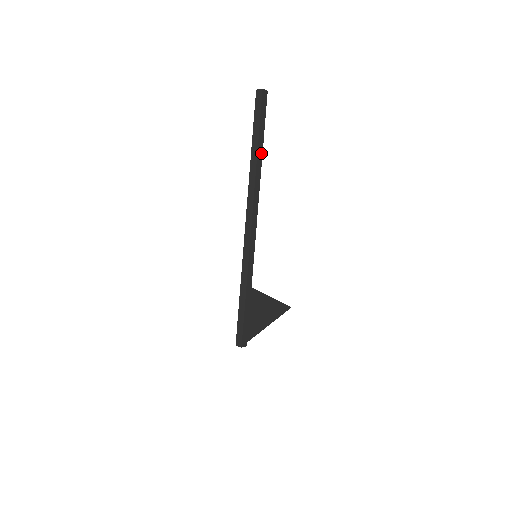
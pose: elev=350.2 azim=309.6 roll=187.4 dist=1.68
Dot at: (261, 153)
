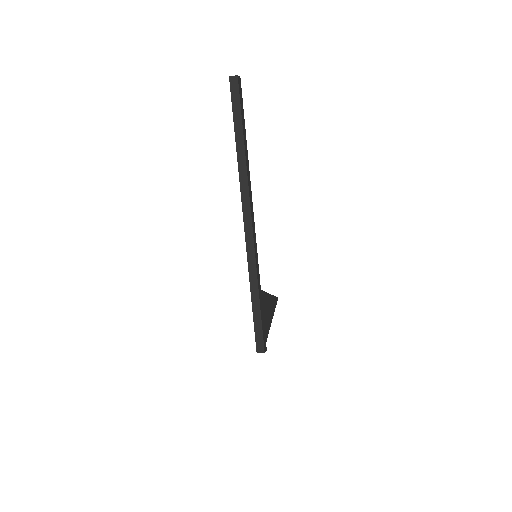
Dot at: (246, 146)
